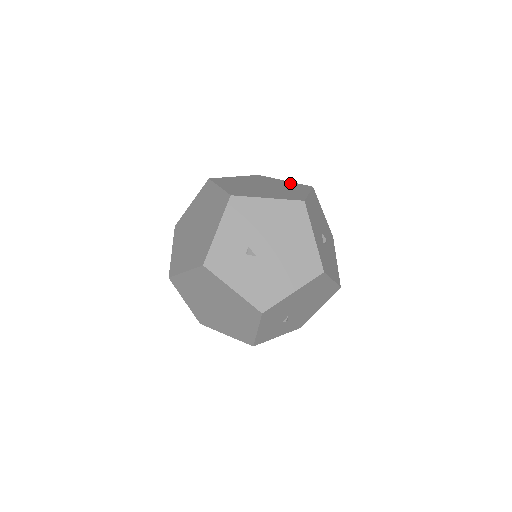
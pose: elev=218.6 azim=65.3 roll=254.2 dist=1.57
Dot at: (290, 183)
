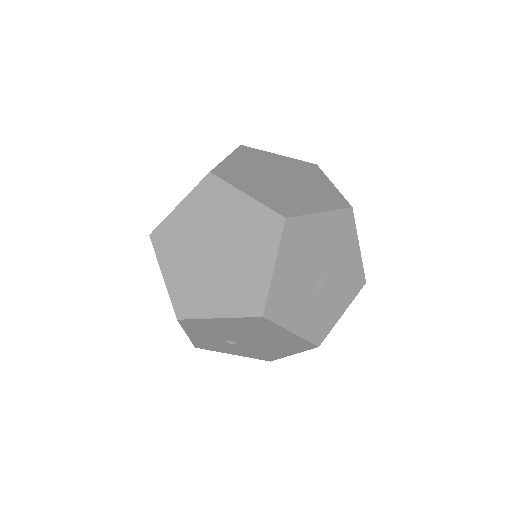
Dot at: (252, 212)
